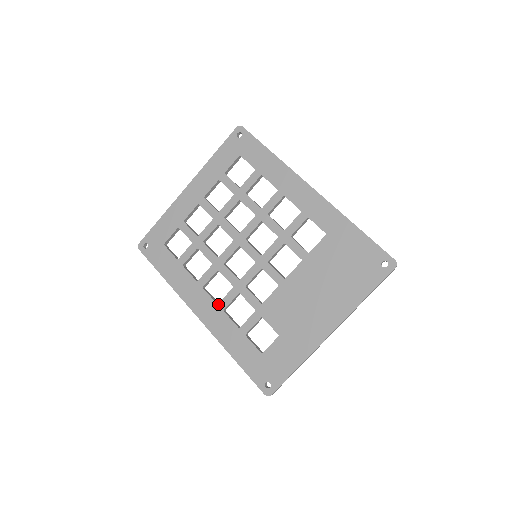
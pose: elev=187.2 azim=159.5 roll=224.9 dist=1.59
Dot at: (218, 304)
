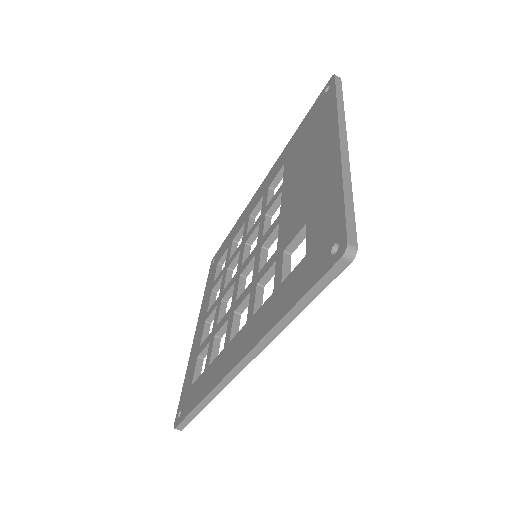
Dot at: (246, 322)
